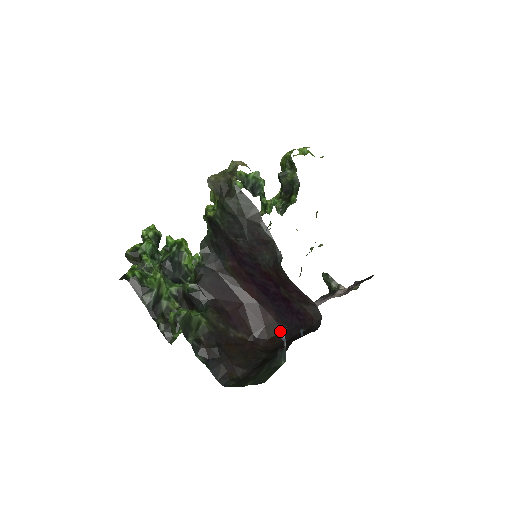
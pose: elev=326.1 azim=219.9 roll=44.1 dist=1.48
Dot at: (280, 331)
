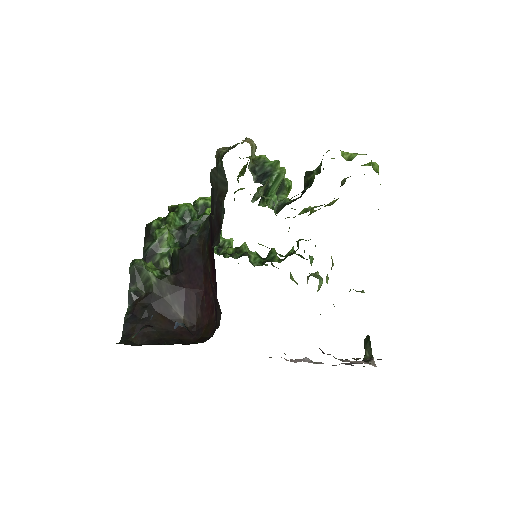
Dot at: (211, 334)
